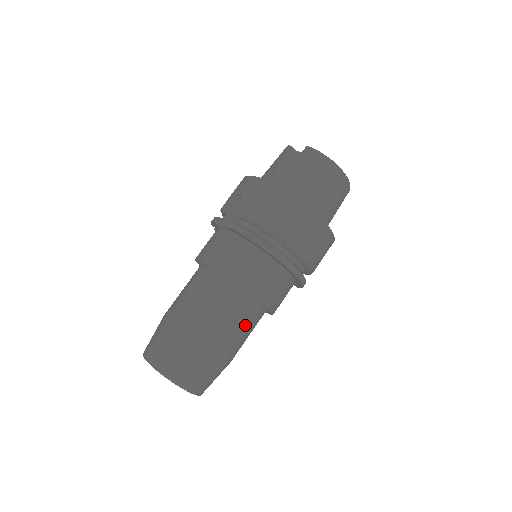
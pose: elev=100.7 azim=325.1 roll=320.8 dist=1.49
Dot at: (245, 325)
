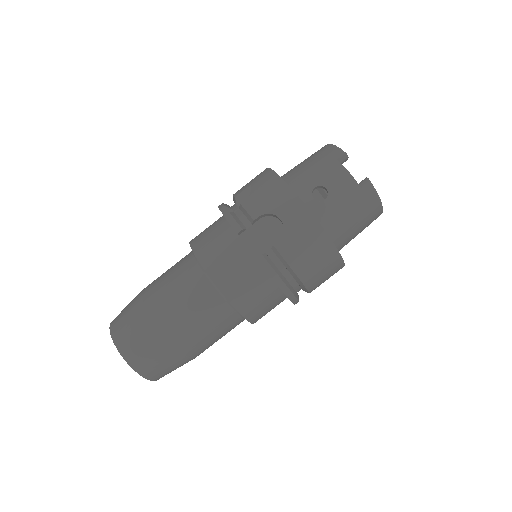
Dot at: occluded
